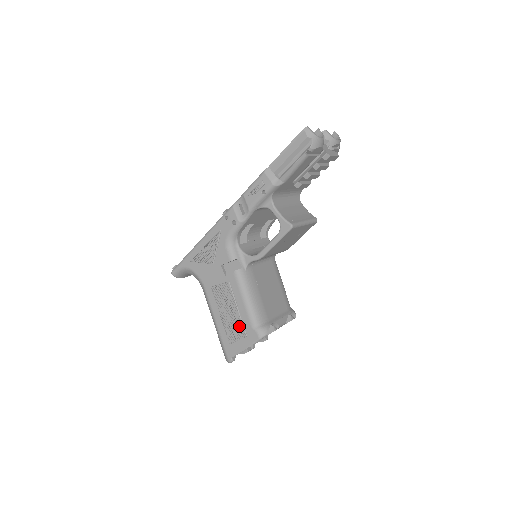
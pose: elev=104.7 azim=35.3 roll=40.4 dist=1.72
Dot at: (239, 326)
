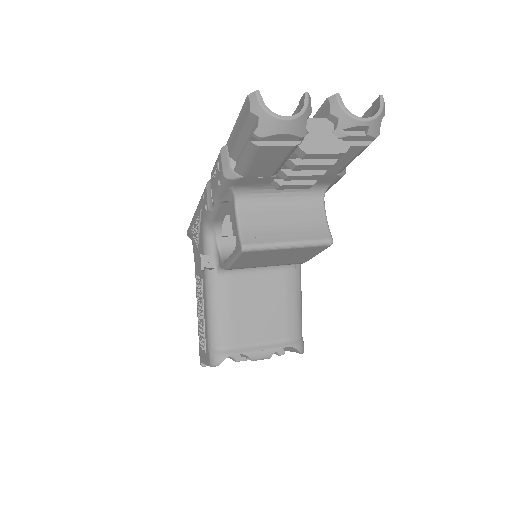
Dot at: (203, 336)
